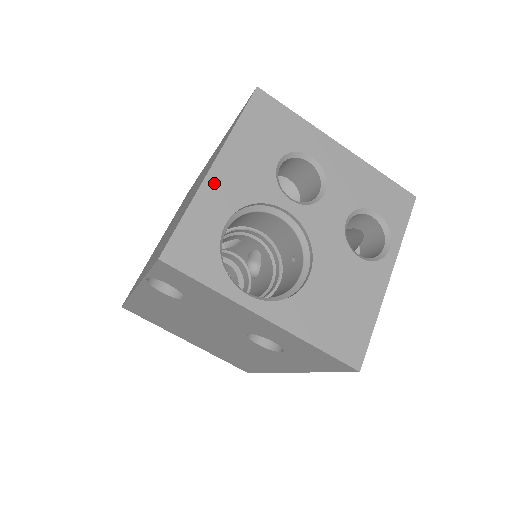
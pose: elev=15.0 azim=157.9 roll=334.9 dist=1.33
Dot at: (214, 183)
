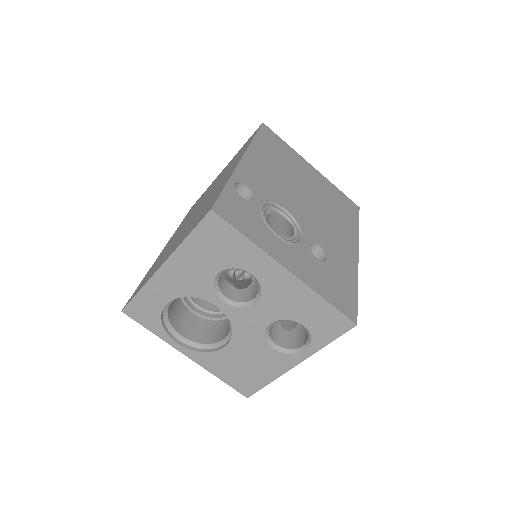
Dot at: (161, 278)
